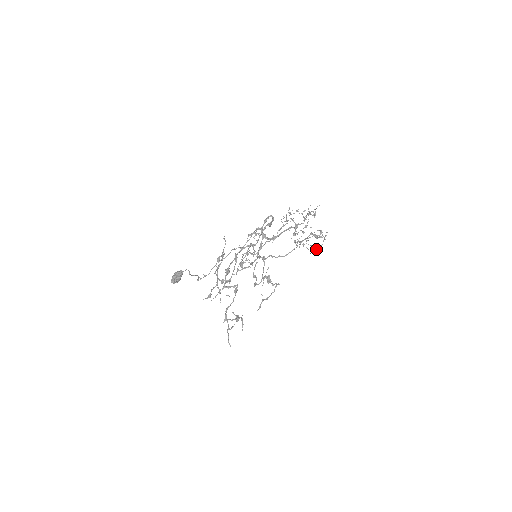
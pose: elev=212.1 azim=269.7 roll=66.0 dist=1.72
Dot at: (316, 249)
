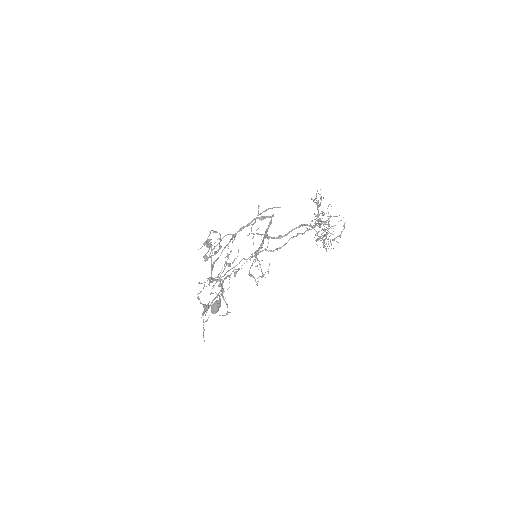
Dot at: (333, 240)
